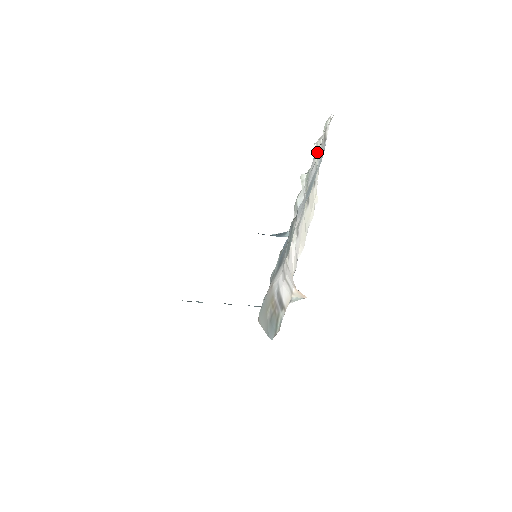
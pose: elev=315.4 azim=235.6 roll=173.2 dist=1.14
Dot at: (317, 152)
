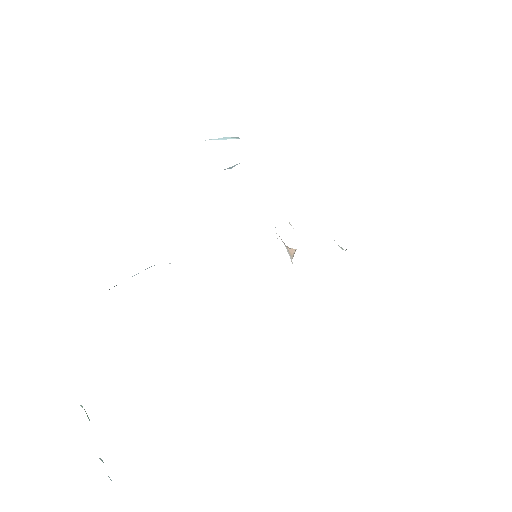
Dot at: occluded
